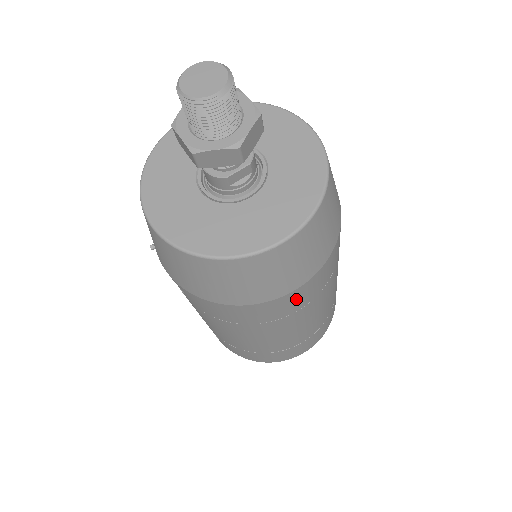
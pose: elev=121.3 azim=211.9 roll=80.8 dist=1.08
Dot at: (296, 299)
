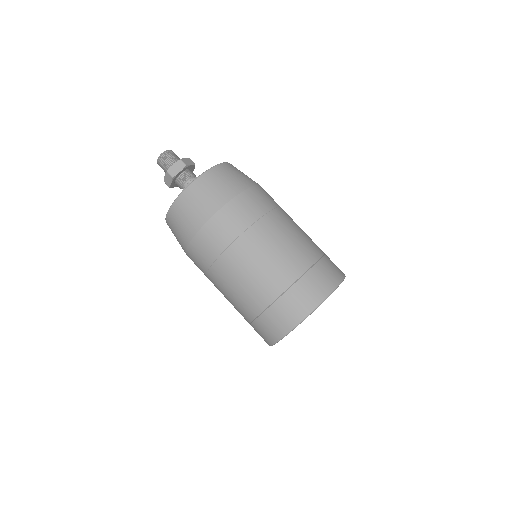
Dot at: (207, 242)
